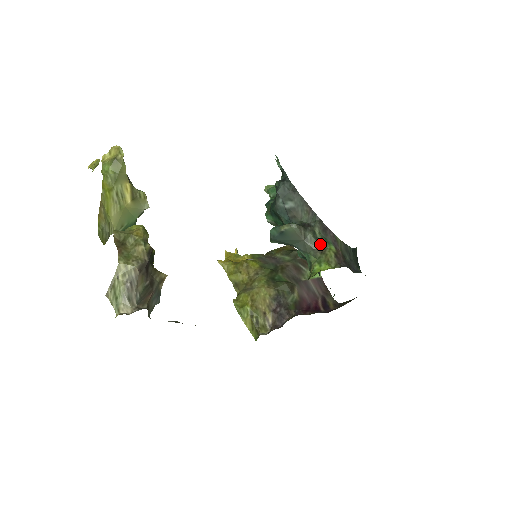
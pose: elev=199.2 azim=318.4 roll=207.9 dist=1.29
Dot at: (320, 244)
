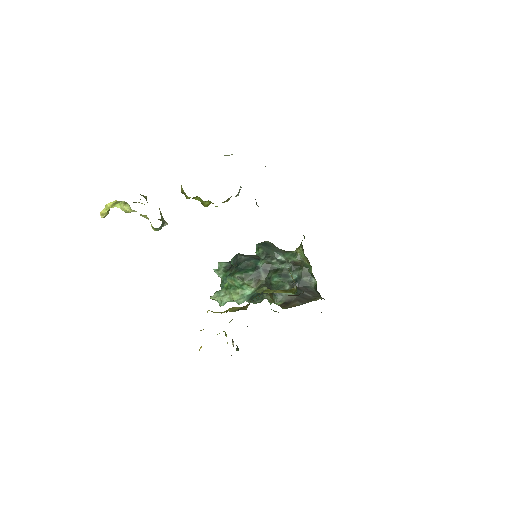
Dot at: occluded
